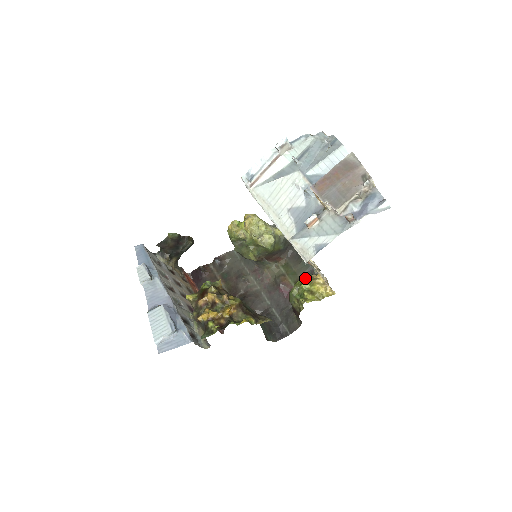
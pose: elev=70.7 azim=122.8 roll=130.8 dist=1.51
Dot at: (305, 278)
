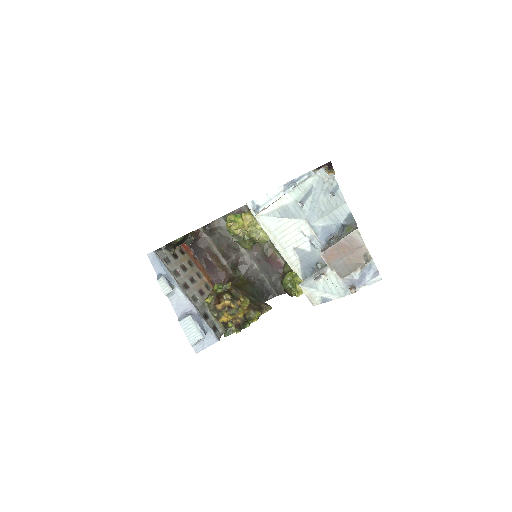
Dot at: occluded
